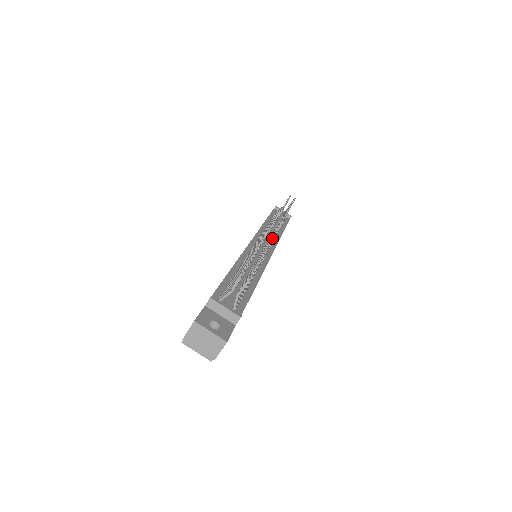
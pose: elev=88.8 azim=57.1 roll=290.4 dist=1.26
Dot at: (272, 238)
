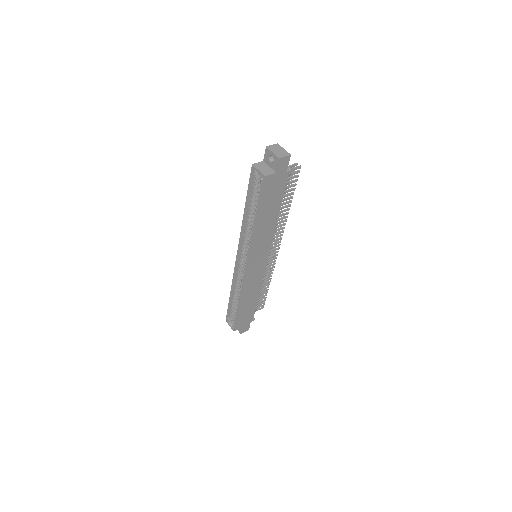
Dot at: (284, 227)
